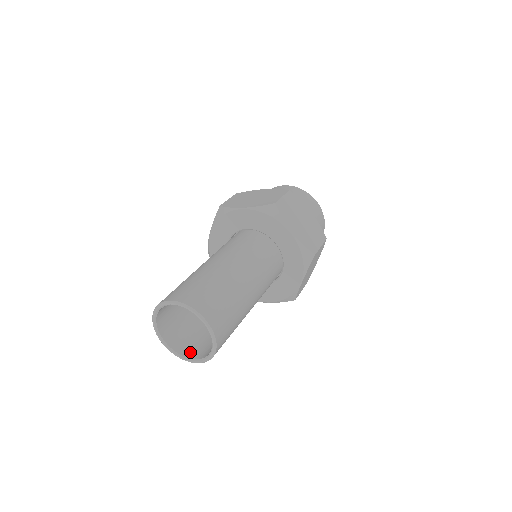
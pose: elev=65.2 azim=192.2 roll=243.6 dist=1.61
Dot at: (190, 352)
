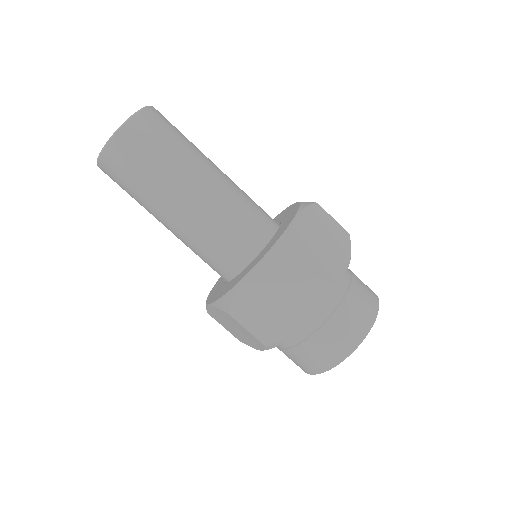
Dot at: occluded
